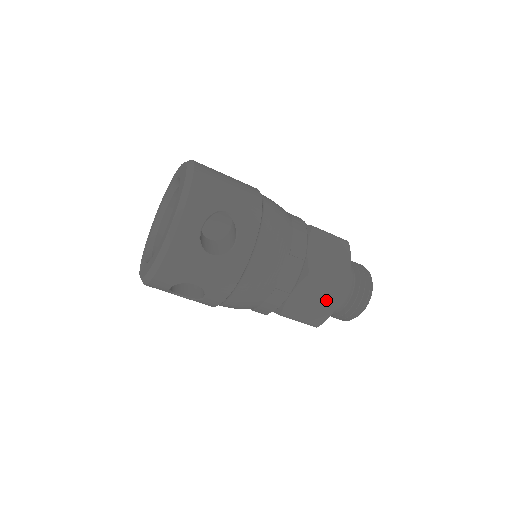
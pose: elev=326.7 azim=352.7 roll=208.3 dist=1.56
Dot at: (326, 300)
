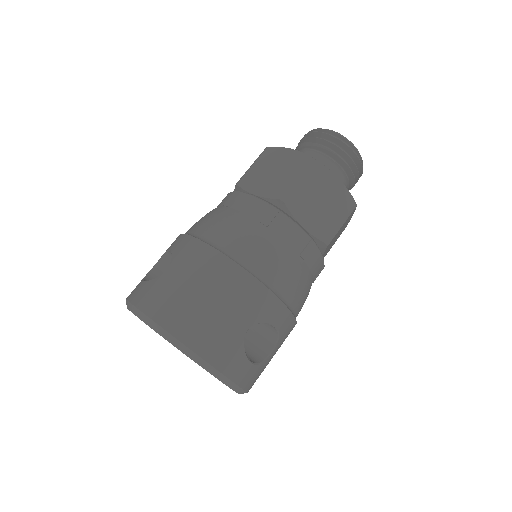
Dot at: (345, 224)
